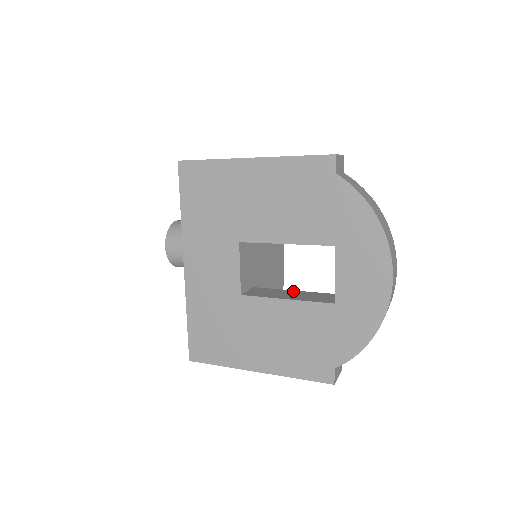
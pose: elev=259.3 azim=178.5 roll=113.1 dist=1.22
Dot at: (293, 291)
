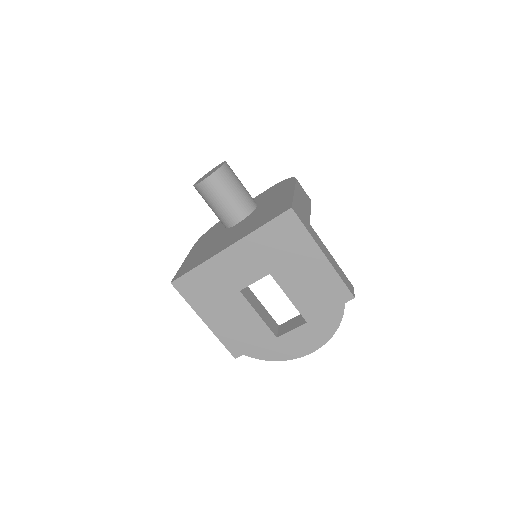
Dot at: (260, 304)
